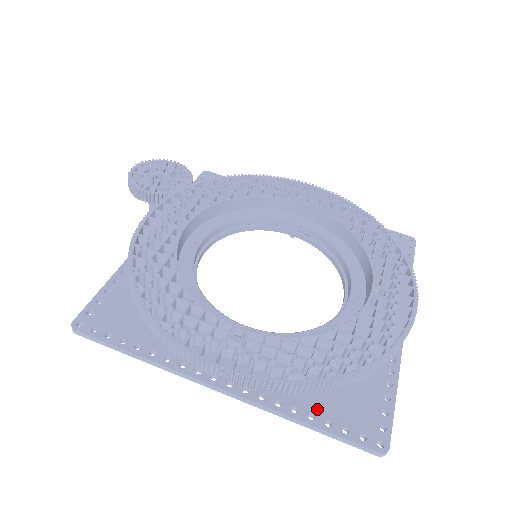
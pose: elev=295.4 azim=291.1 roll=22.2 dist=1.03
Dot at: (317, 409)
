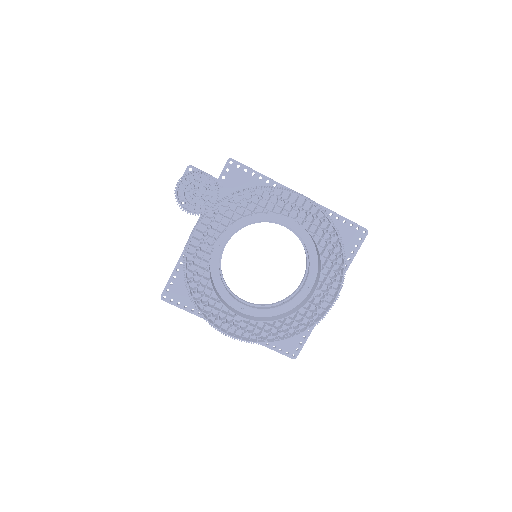
Dot at: occluded
